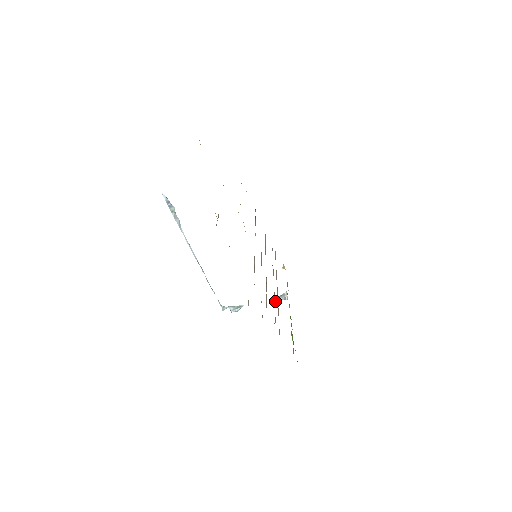
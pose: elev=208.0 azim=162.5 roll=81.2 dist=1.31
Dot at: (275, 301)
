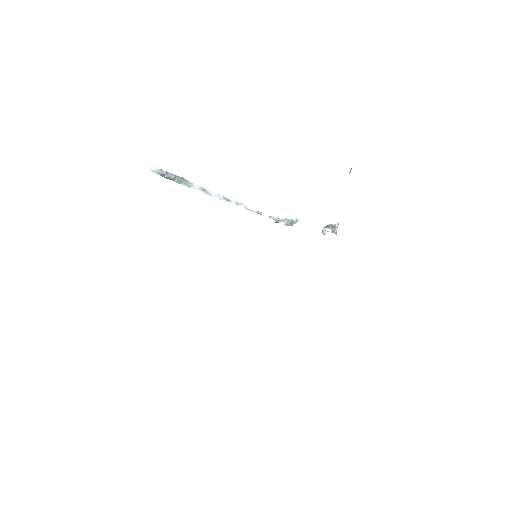
Dot at: (324, 233)
